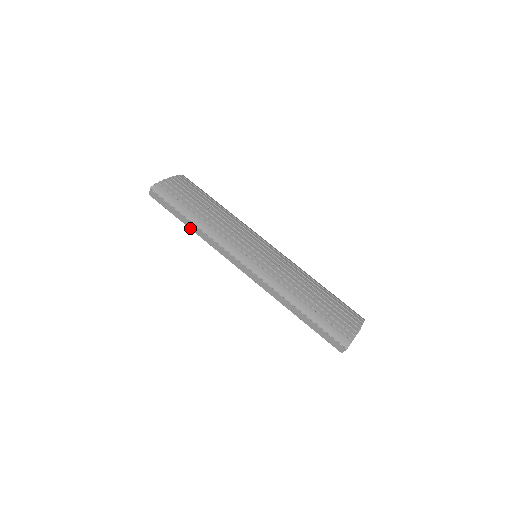
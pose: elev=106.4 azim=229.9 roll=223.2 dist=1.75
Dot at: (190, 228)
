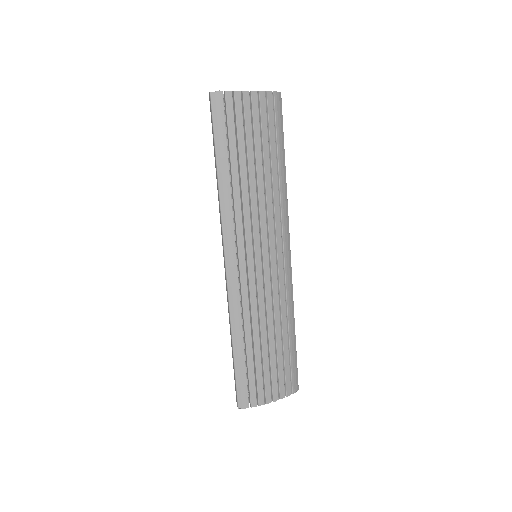
Dot at: occluded
